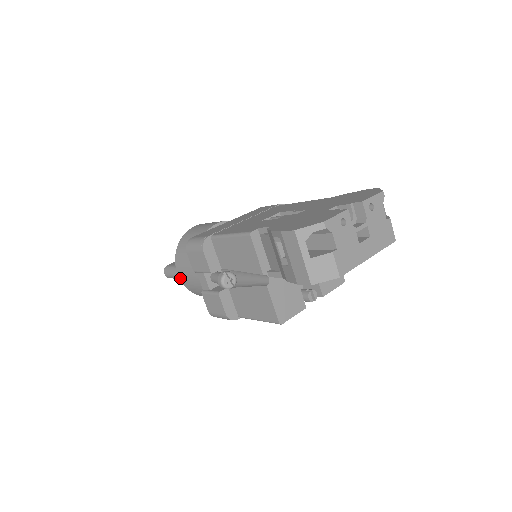
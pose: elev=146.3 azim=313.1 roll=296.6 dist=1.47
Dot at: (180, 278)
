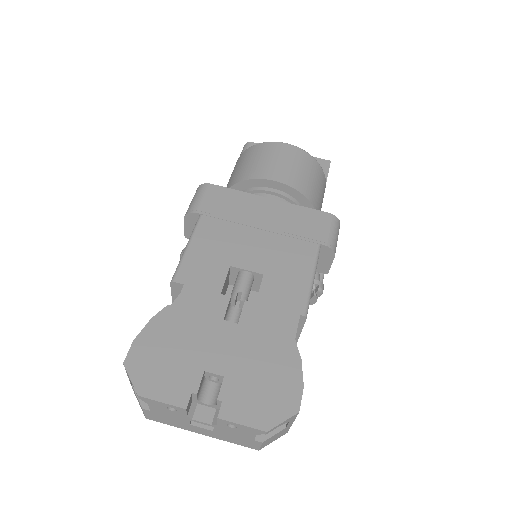
Dot at: occluded
